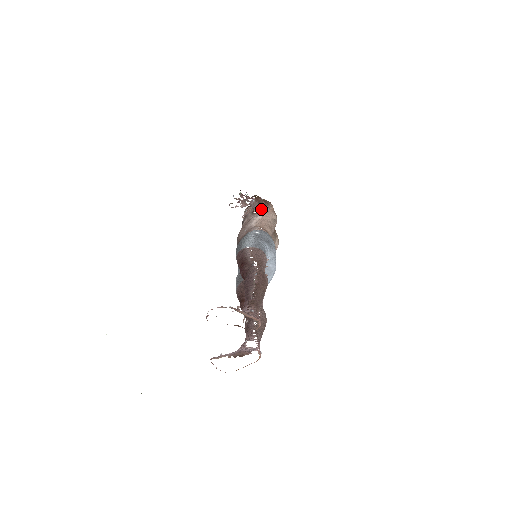
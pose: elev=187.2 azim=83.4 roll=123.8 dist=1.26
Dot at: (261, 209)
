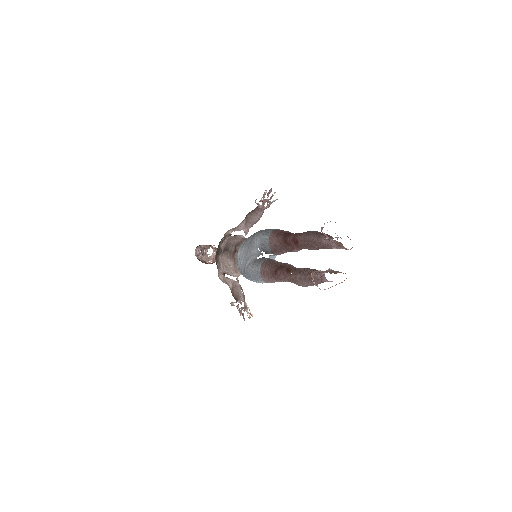
Dot at: occluded
